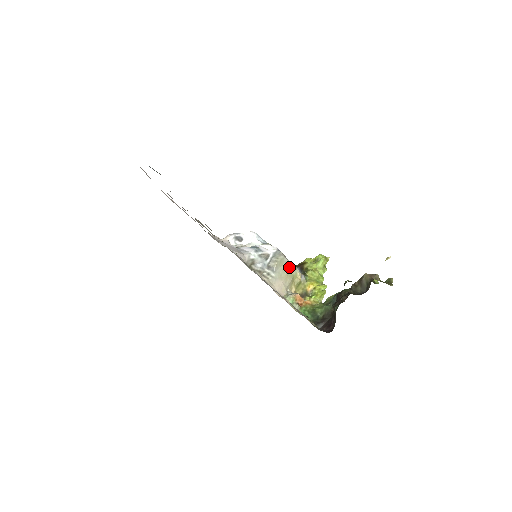
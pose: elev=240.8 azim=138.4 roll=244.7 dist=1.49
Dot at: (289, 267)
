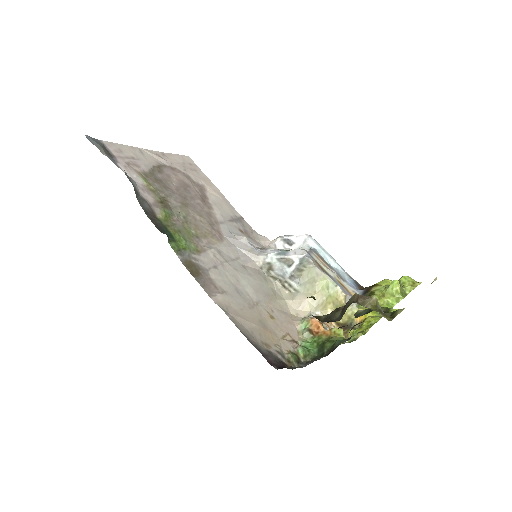
Dot at: (322, 281)
